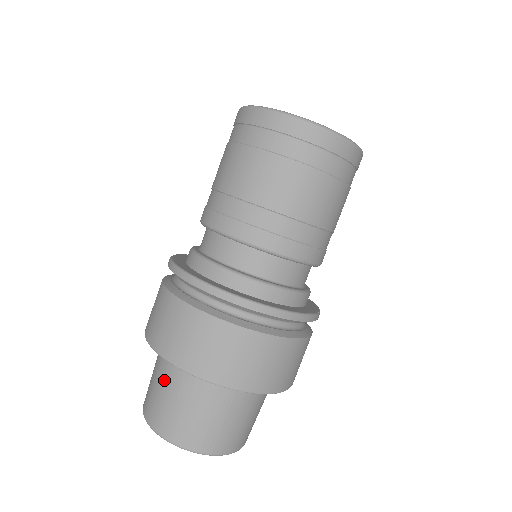
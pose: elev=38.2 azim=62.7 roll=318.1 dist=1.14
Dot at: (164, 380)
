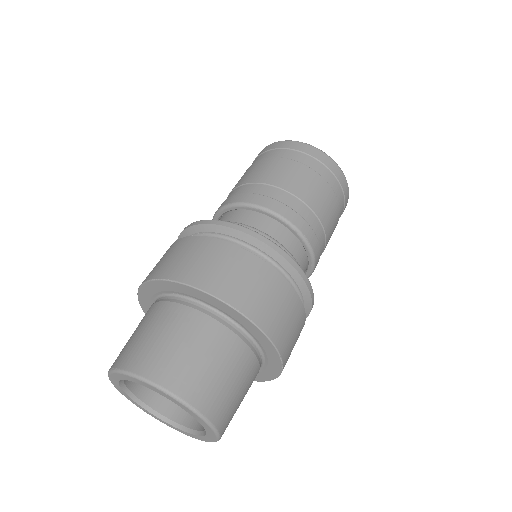
Dot at: (151, 319)
